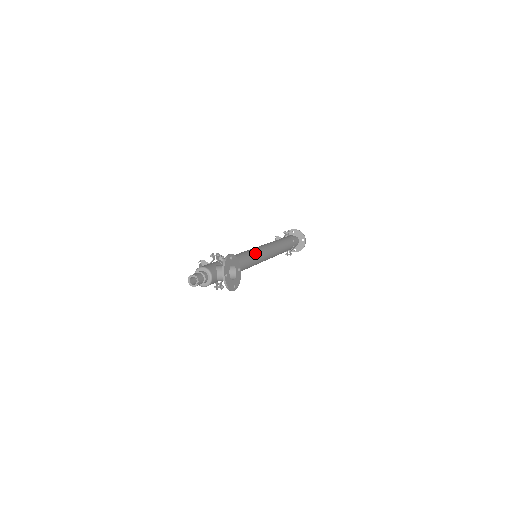
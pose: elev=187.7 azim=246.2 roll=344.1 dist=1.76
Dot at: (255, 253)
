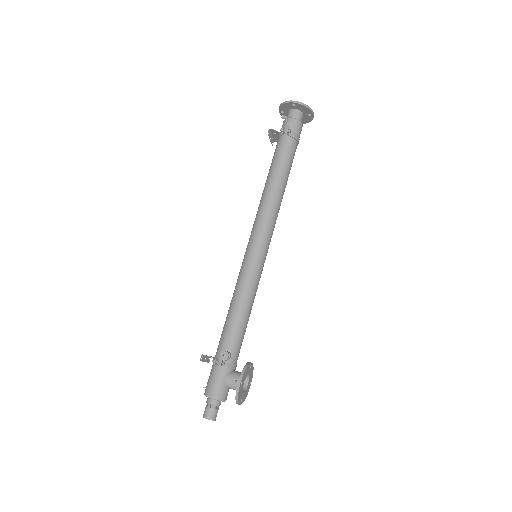
Dot at: (257, 275)
